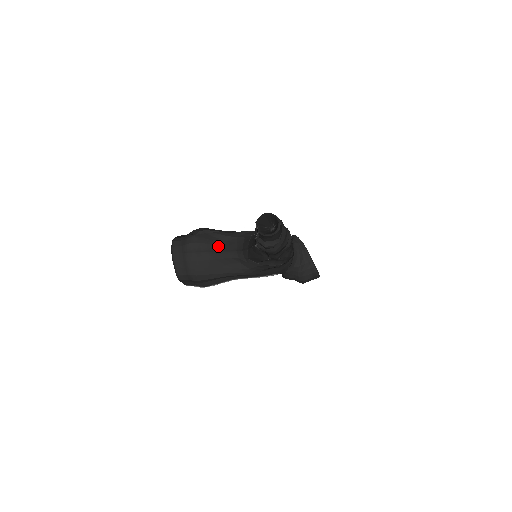
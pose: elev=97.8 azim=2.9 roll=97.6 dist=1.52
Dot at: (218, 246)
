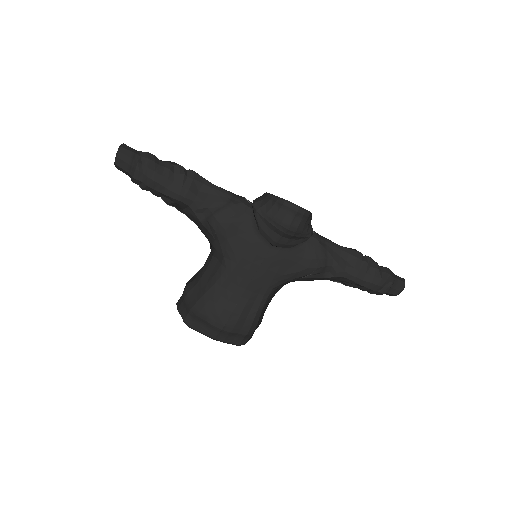
Dot at: occluded
